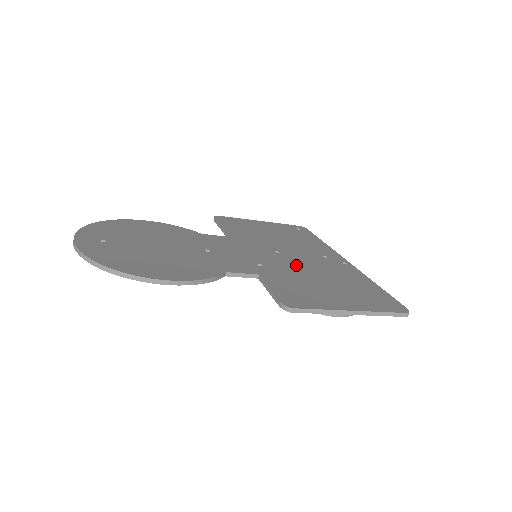
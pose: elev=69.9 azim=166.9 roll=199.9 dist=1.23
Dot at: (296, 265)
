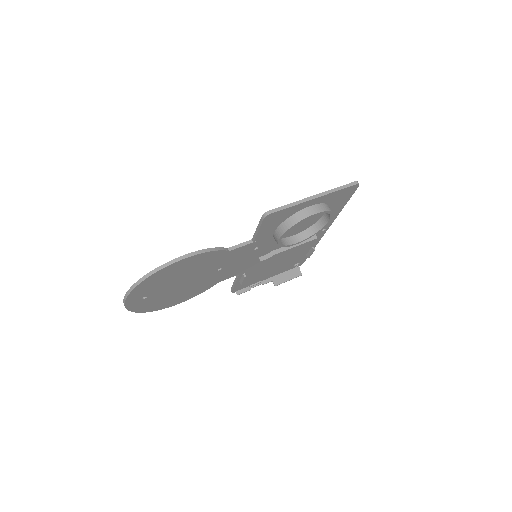
Dot at: occluded
